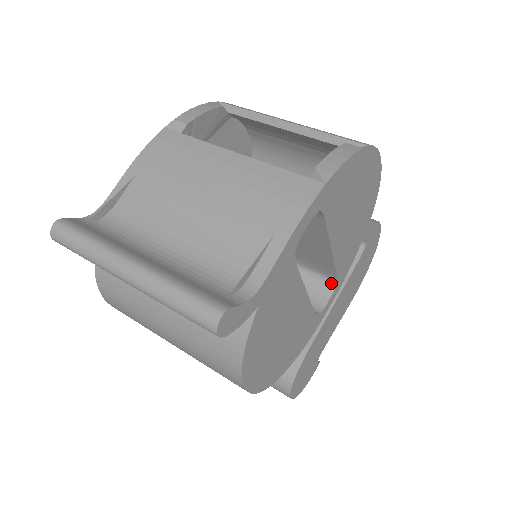
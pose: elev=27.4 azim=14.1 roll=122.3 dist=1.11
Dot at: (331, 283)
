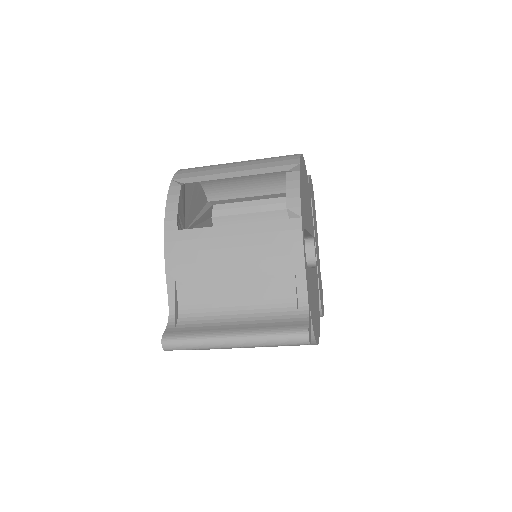
Dot at: (310, 240)
